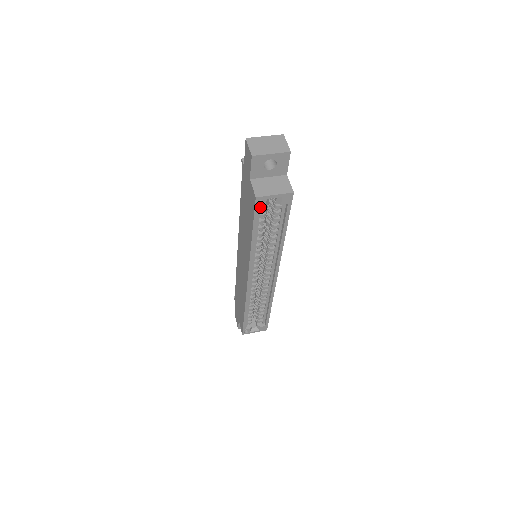
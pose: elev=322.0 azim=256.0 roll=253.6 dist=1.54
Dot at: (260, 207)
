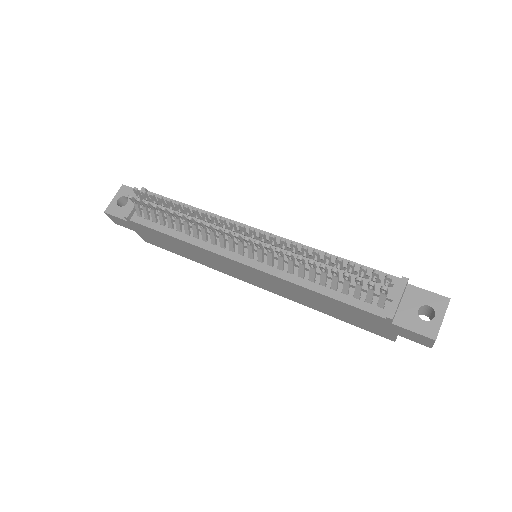
Dot at: occluded
